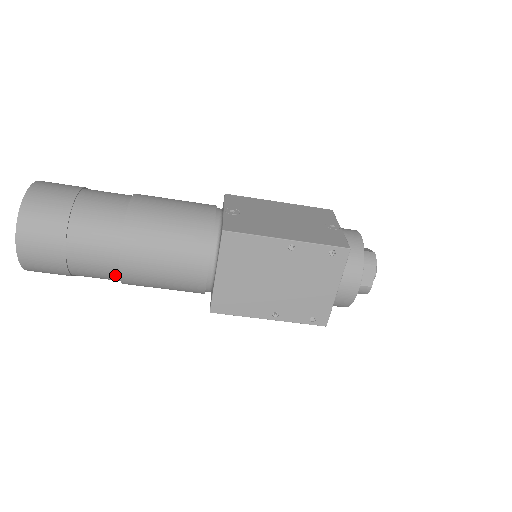
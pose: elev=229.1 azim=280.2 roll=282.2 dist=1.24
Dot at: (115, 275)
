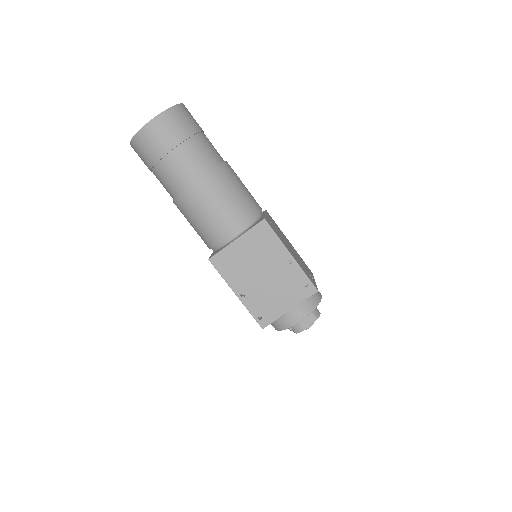
Dot at: (179, 189)
